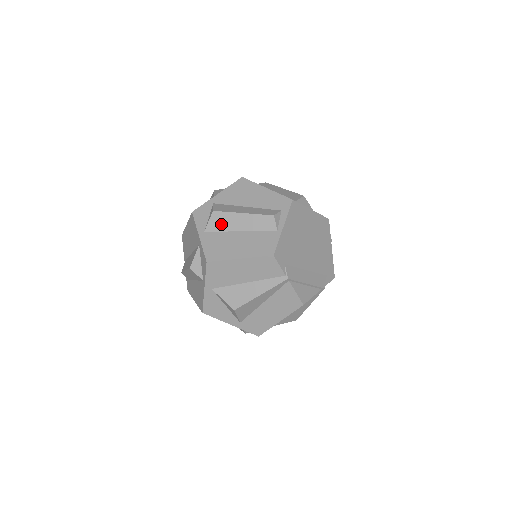
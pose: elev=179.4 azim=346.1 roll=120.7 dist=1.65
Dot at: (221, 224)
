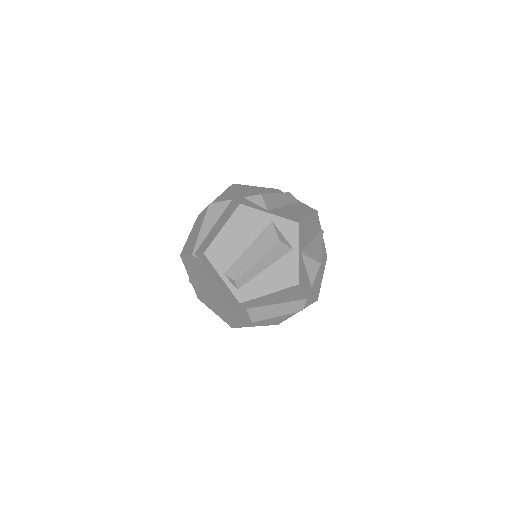
Dot at: (272, 203)
